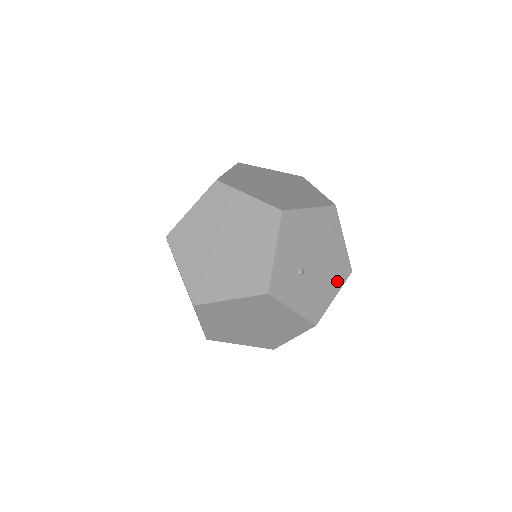
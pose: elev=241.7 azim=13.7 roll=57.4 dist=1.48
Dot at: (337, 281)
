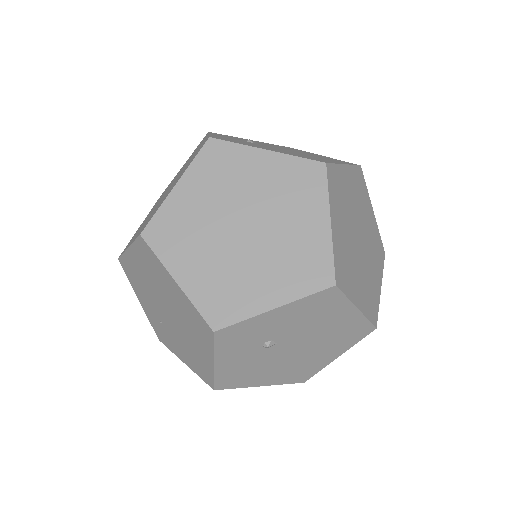
Dot at: (283, 377)
